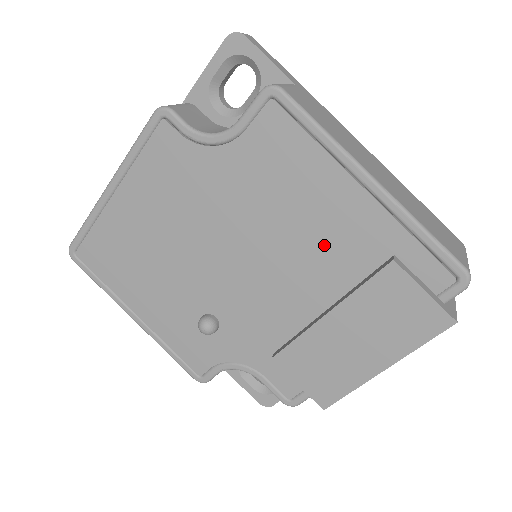
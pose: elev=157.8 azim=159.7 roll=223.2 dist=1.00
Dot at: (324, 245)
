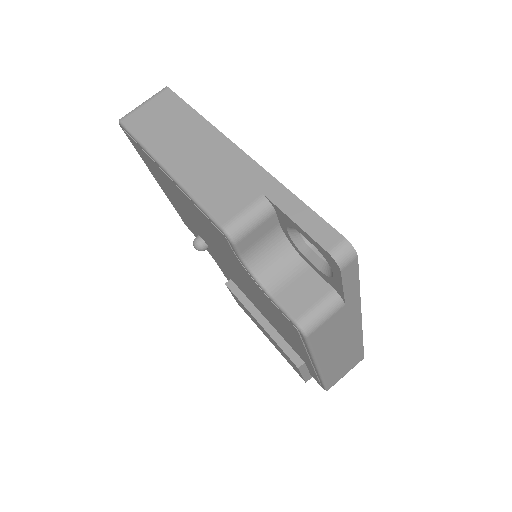
Dot at: (279, 328)
